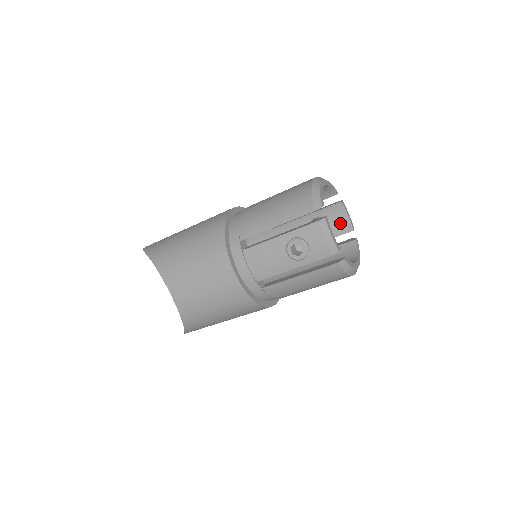
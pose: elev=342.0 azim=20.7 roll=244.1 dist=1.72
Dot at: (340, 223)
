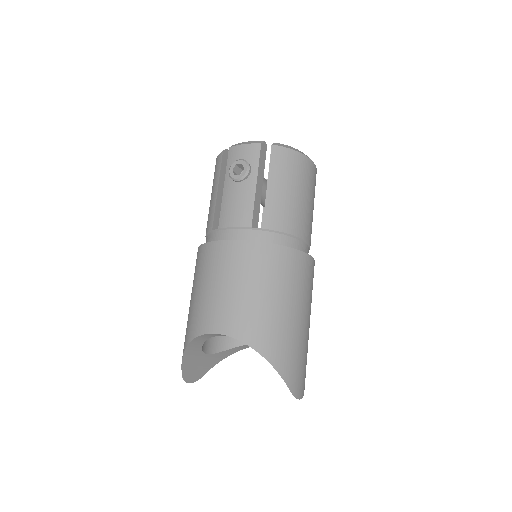
Dot at: occluded
